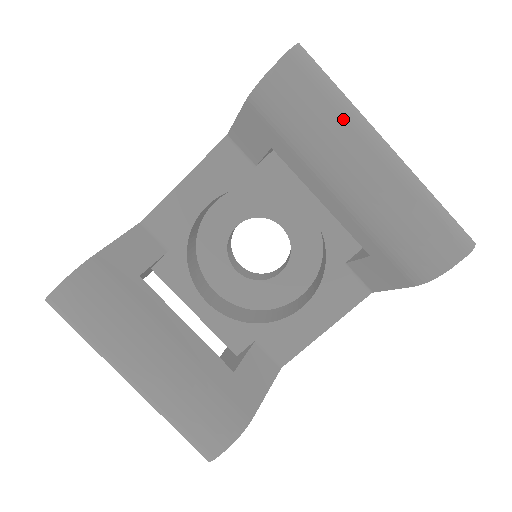
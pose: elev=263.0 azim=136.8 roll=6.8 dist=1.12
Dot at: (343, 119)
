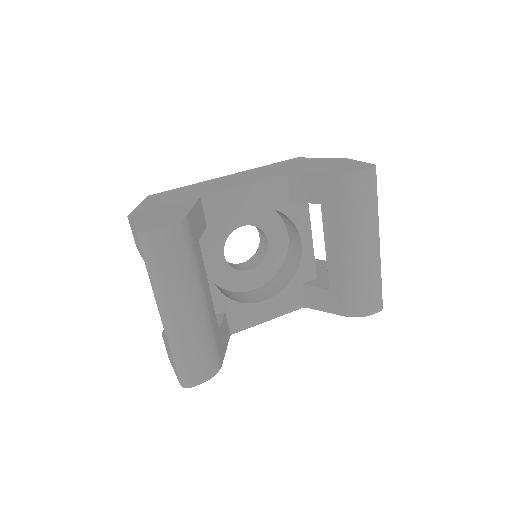
Dot at: (374, 217)
